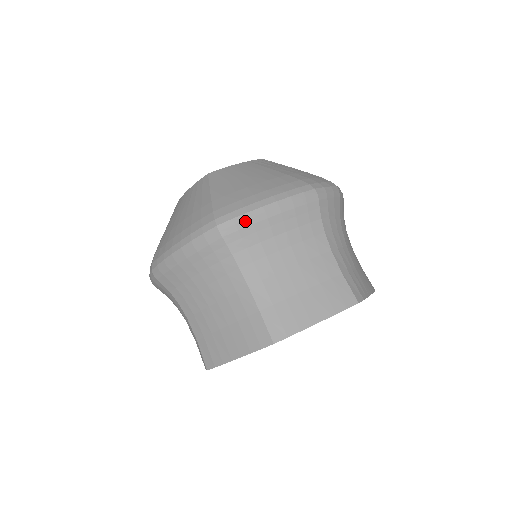
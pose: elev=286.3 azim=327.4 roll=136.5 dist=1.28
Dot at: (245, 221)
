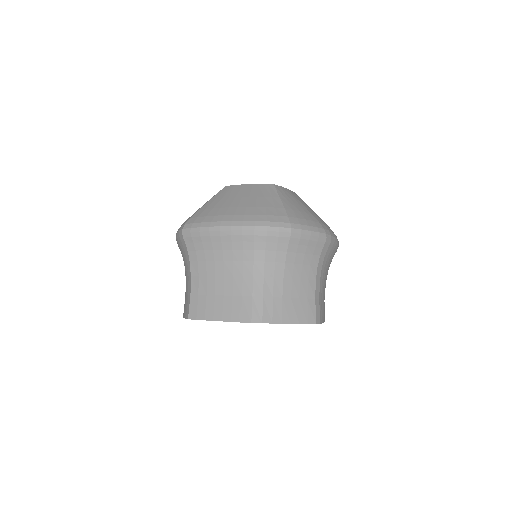
Dot at: (196, 232)
